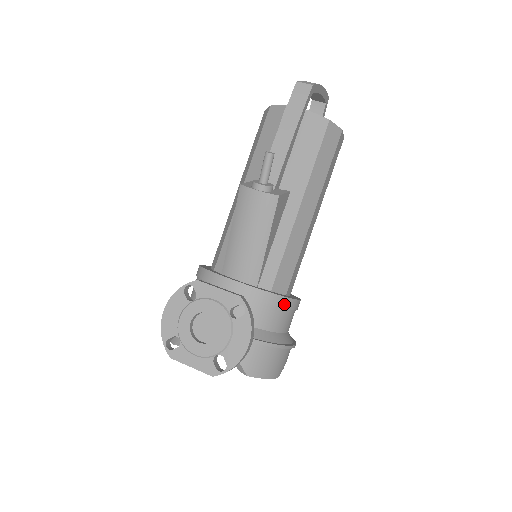
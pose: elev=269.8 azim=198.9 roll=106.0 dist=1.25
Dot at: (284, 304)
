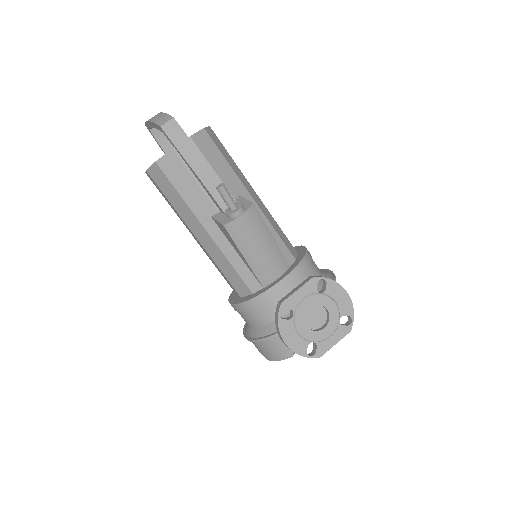
Dot at: (309, 256)
